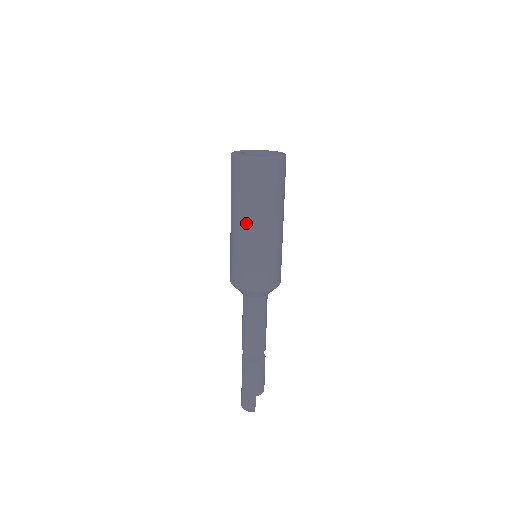
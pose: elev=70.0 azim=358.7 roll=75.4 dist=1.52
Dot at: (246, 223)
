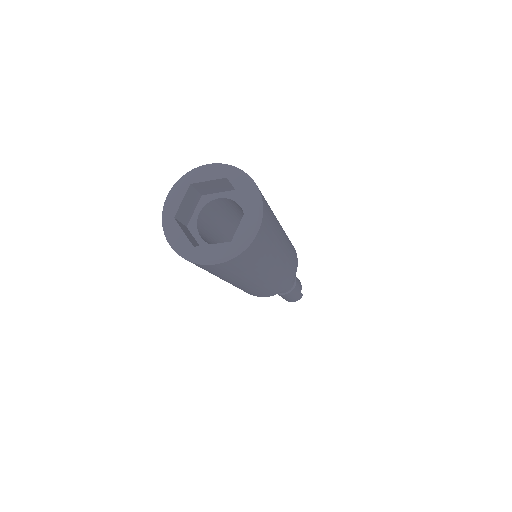
Dot at: (260, 278)
